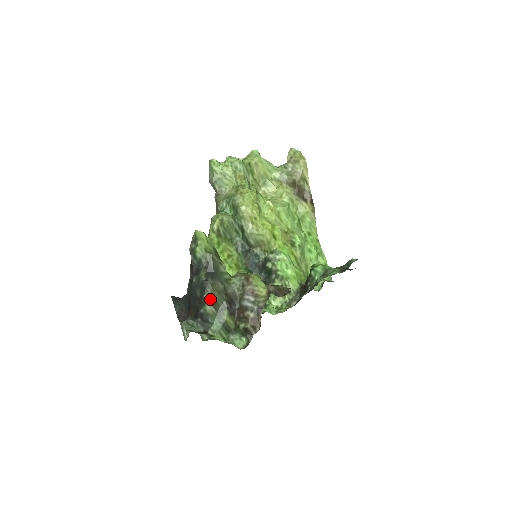
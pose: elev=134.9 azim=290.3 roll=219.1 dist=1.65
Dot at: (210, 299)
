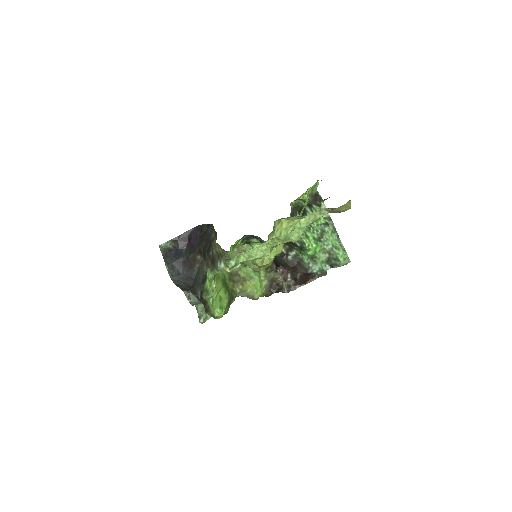
Dot at: occluded
